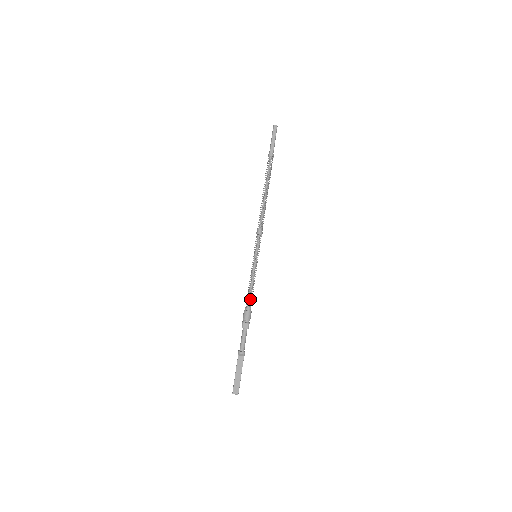
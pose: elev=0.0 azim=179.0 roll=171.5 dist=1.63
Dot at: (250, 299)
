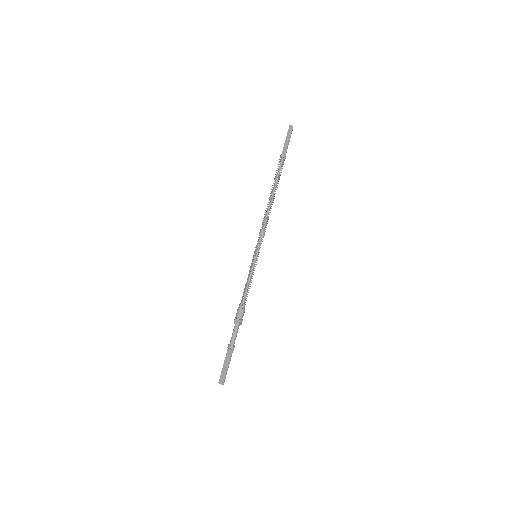
Dot at: (244, 297)
